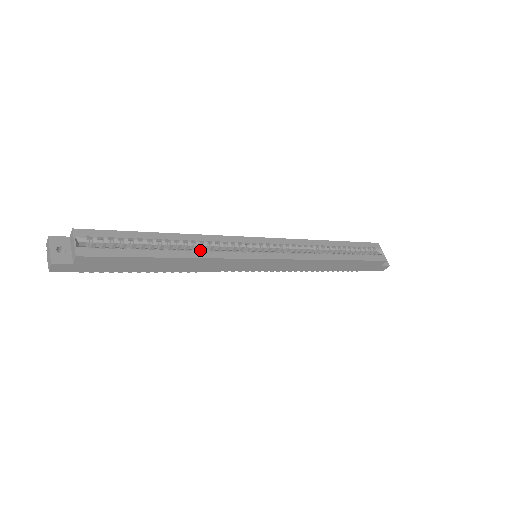
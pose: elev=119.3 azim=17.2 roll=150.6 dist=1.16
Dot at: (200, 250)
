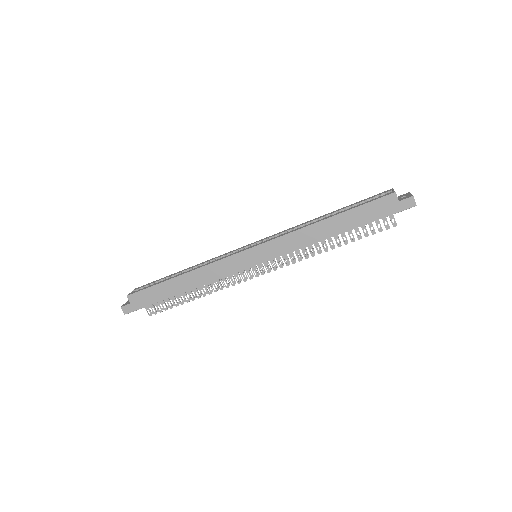
Dot at: (200, 266)
